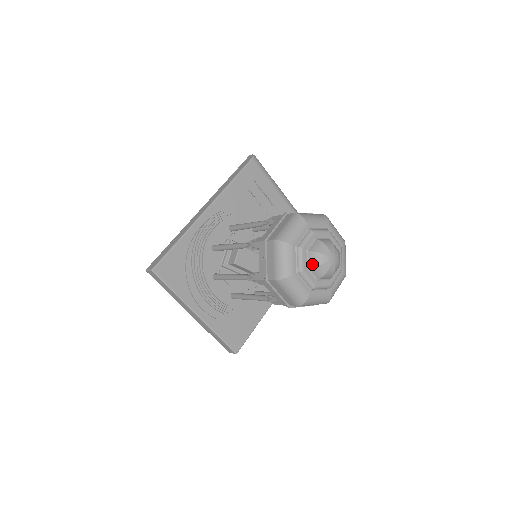
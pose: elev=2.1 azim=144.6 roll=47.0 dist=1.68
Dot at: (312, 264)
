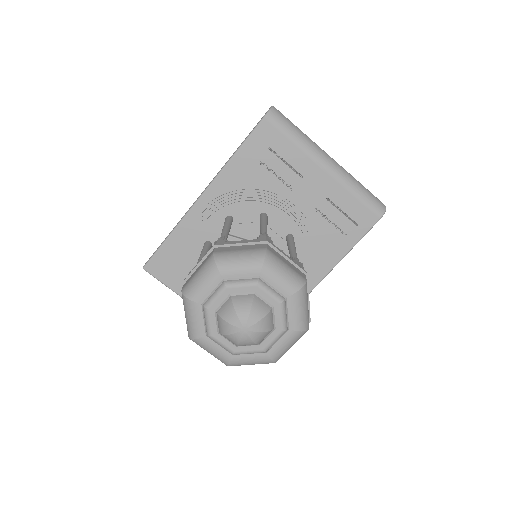
Dot at: (220, 330)
